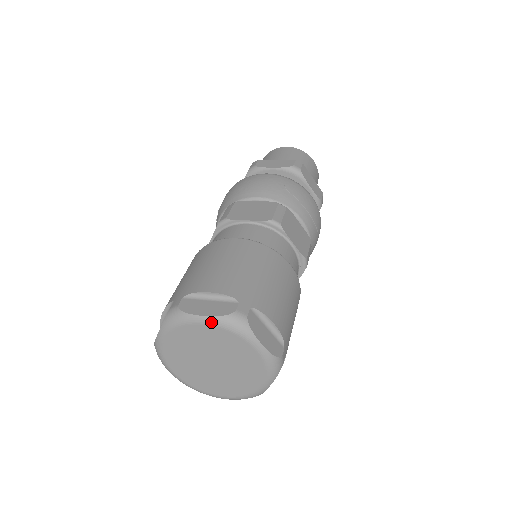
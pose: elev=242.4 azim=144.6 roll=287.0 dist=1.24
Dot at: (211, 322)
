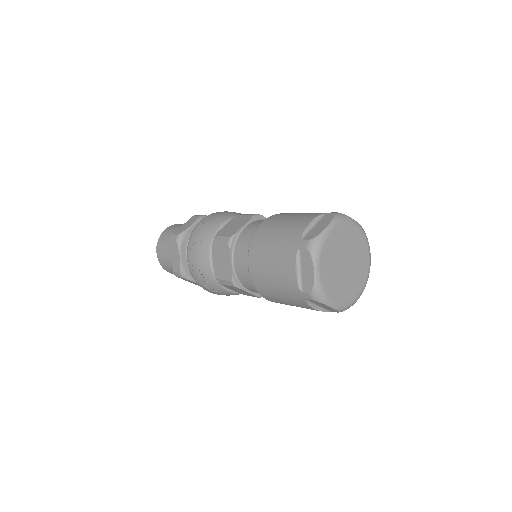
Dot at: (360, 227)
